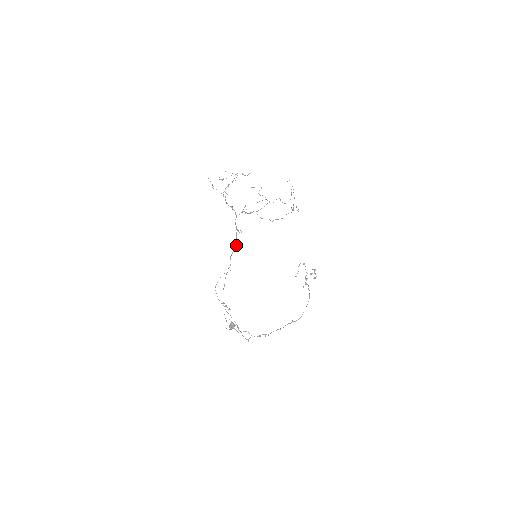
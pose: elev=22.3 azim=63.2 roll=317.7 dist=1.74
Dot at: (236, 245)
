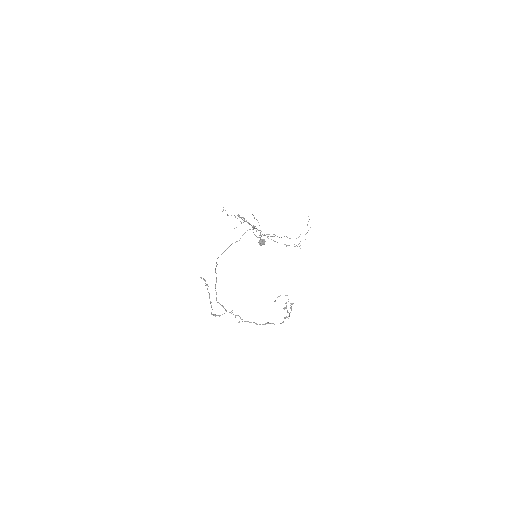
Dot at: (254, 228)
